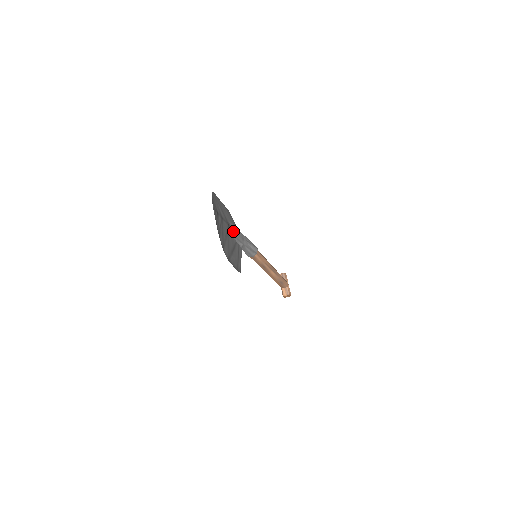
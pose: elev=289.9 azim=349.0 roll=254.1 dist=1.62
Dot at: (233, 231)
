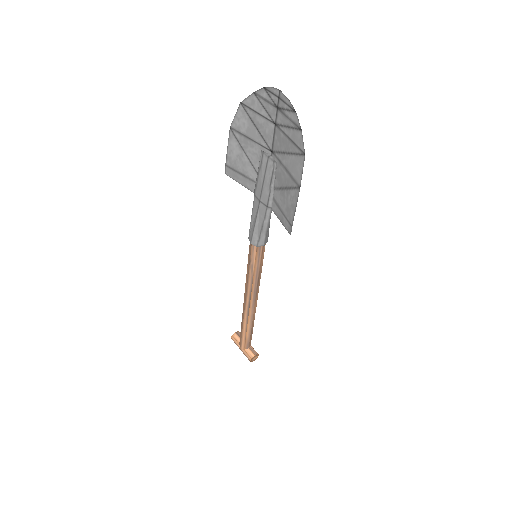
Dot at: (271, 169)
